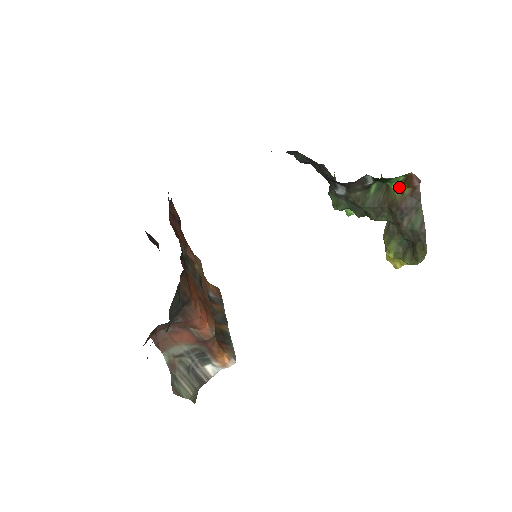
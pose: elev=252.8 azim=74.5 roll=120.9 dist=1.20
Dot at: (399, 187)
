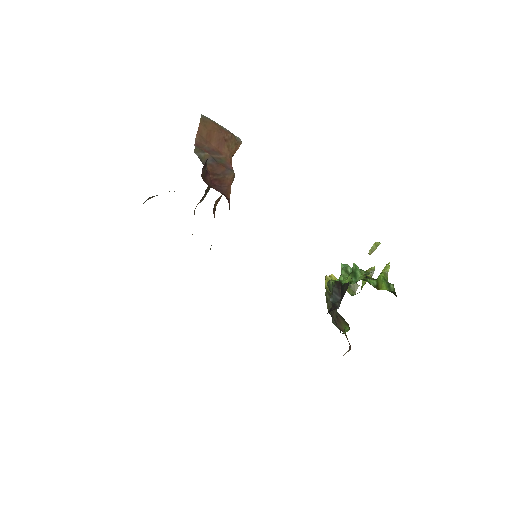
Dot at: occluded
